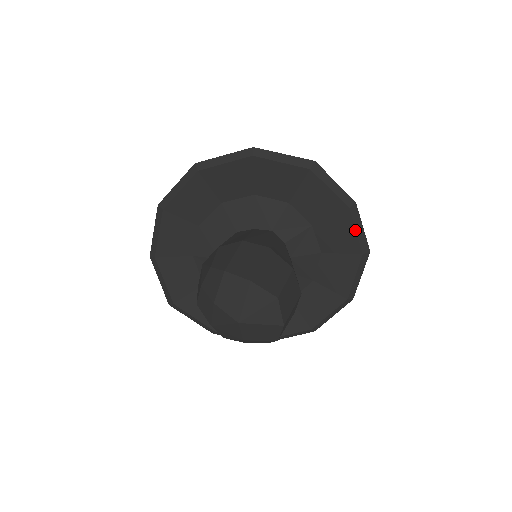
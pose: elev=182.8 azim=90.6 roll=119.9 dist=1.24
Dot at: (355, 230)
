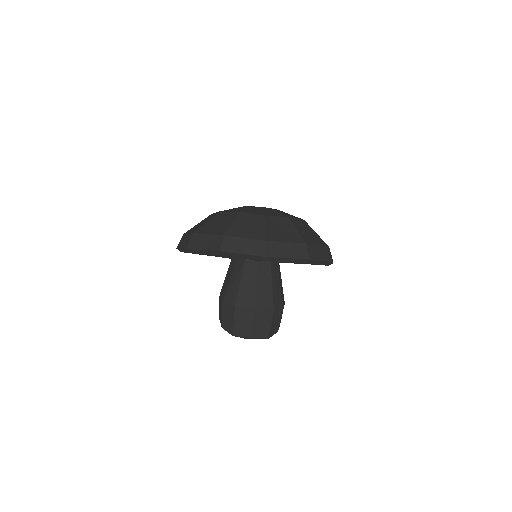
Dot at: occluded
